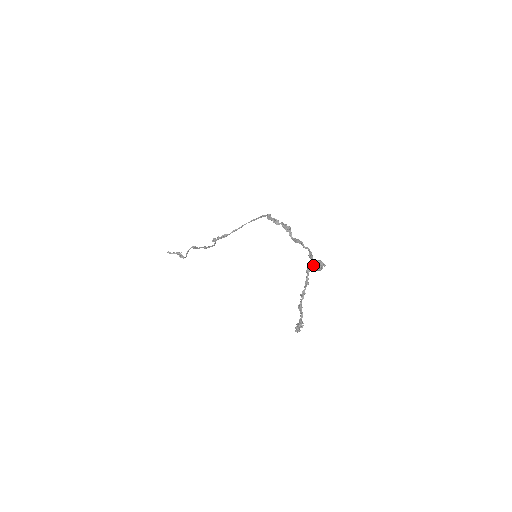
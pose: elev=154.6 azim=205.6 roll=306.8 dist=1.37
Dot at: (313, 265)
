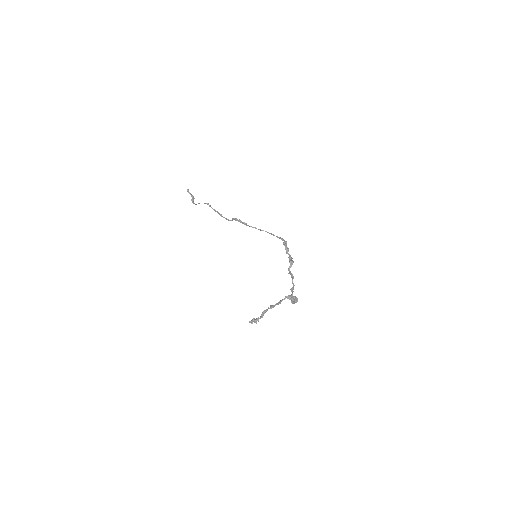
Dot at: (292, 297)
